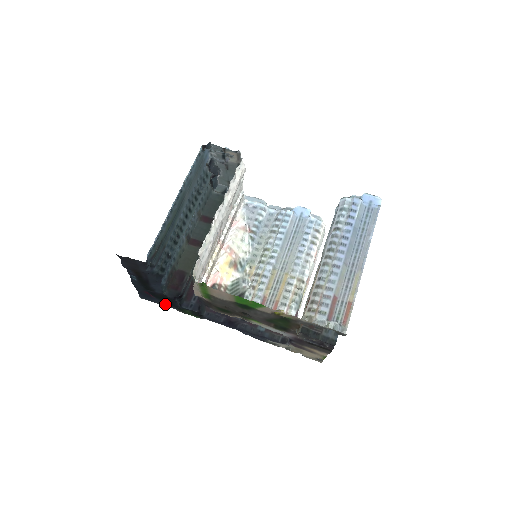
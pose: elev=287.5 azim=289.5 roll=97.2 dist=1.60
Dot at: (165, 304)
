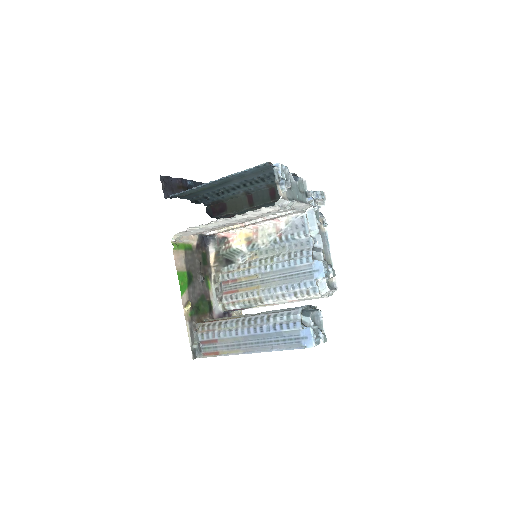
Dot at: occluded
